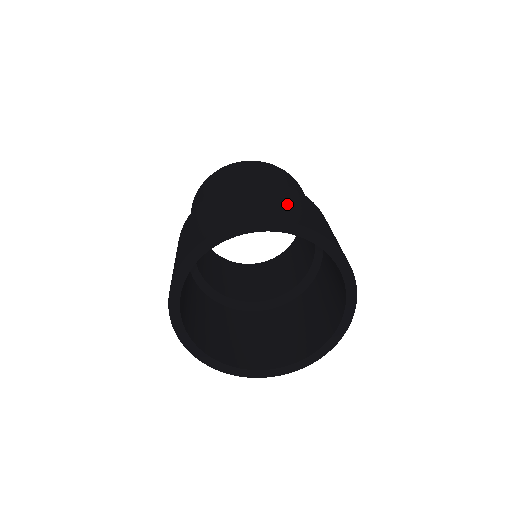
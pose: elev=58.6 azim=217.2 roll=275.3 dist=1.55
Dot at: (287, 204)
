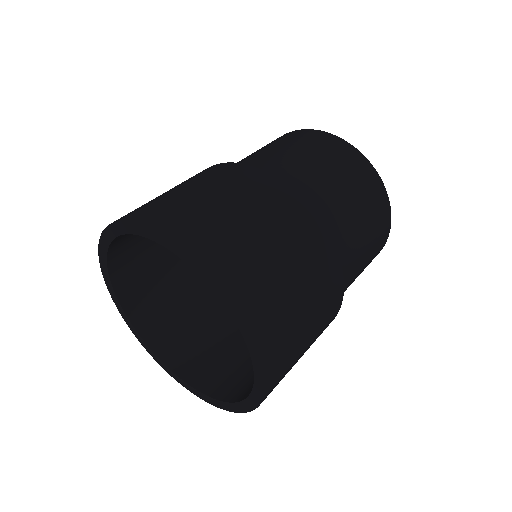
Dot at: (272, 260)
